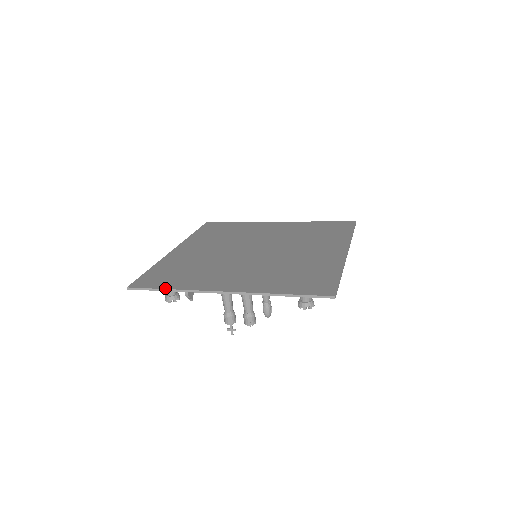
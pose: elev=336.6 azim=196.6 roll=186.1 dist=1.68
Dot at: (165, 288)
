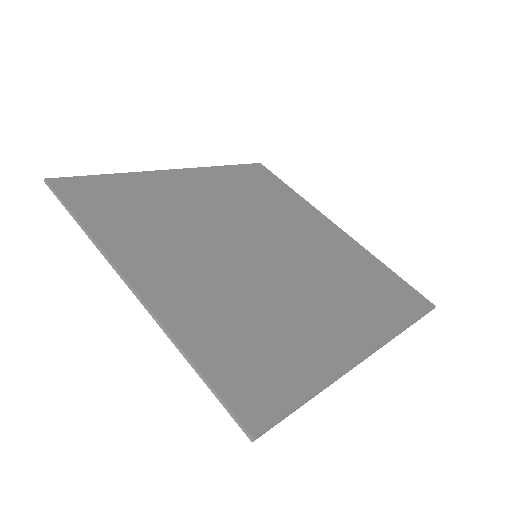
Dot at: (310, 396)
